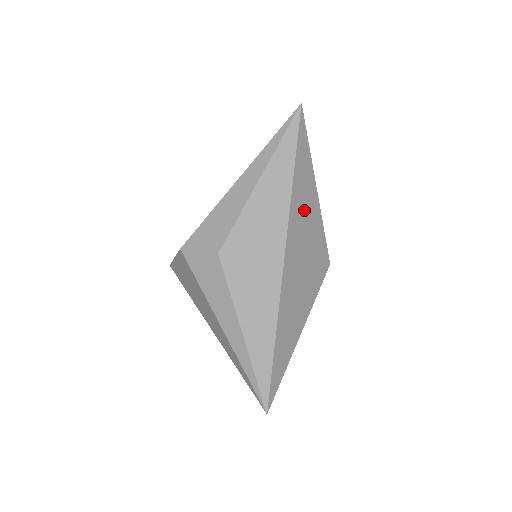
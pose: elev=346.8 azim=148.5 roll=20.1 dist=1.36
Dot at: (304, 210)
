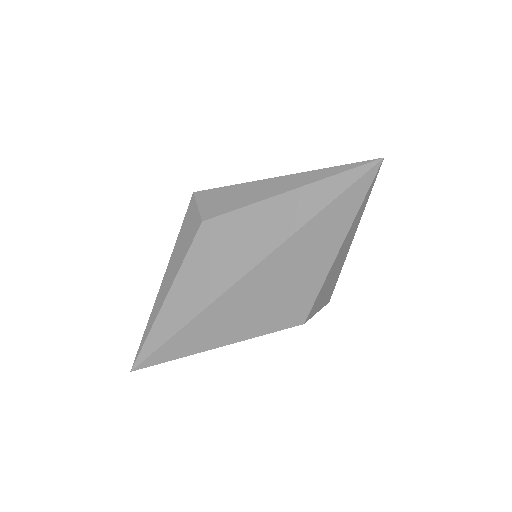
Dot at: (305, 256)
